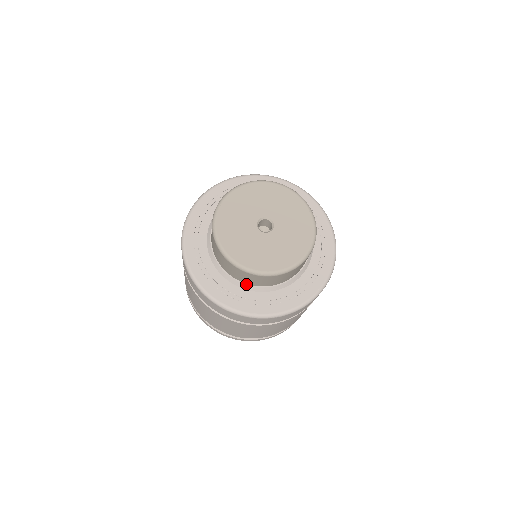
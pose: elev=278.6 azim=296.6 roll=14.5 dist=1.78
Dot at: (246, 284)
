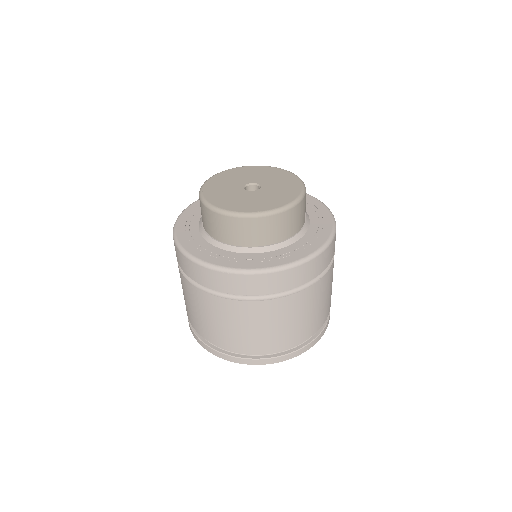
Dot at: (266, 246)
